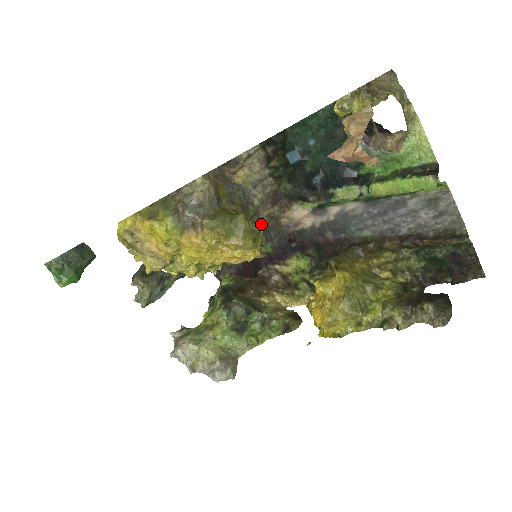
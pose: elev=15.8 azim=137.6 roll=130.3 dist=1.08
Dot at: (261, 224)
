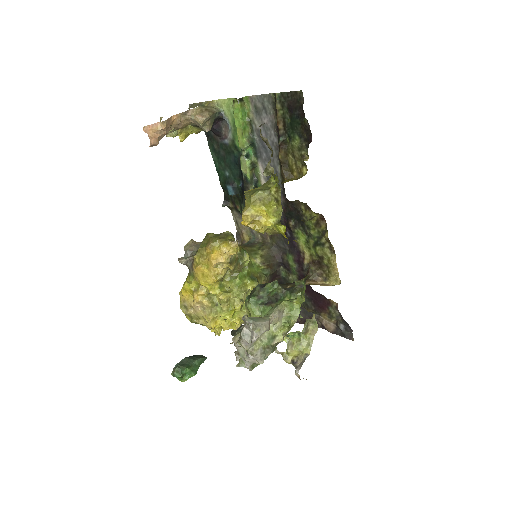
Dot at: (272, 248)
